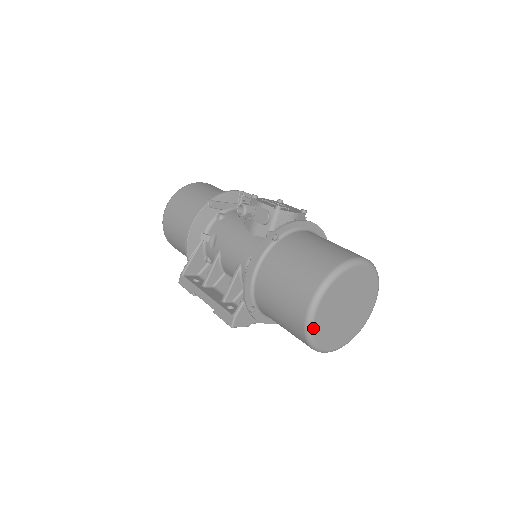
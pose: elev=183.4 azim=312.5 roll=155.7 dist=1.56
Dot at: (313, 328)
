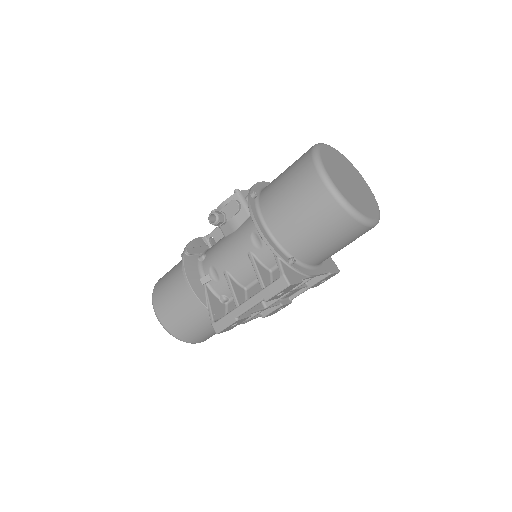
Dot at: (342, 195)
